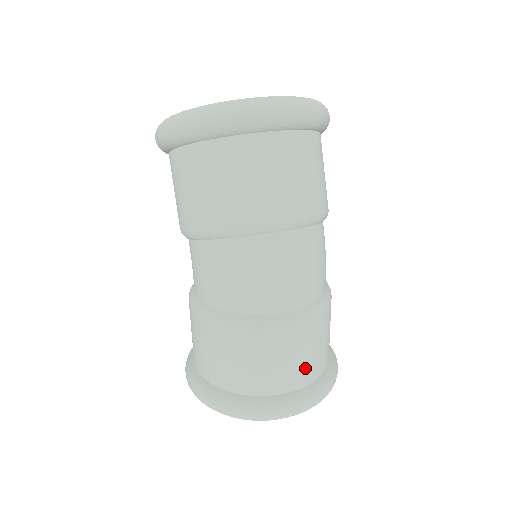
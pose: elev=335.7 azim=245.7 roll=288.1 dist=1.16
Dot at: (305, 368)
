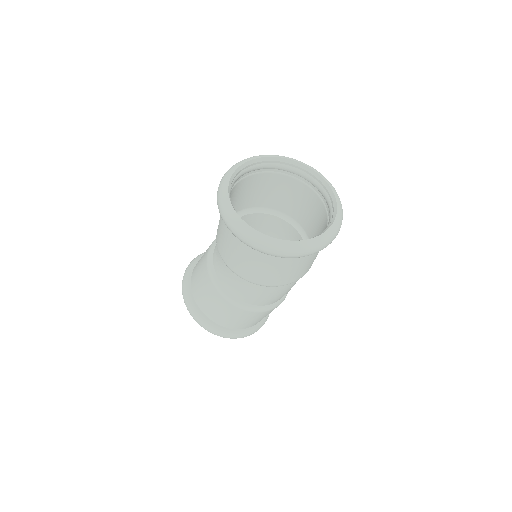
Dot at: occluded
